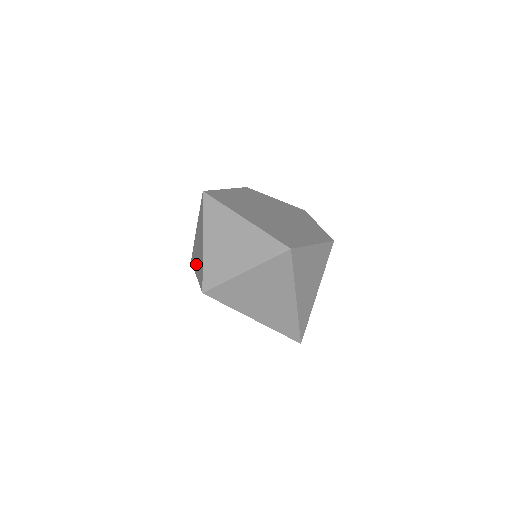
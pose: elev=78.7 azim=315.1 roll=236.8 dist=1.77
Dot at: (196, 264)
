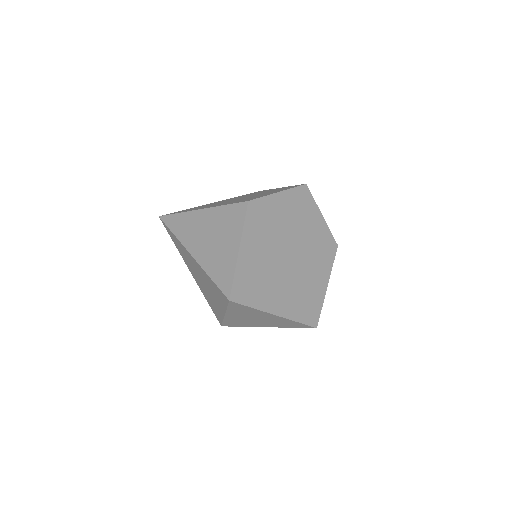
Dot at: (192, 272)
